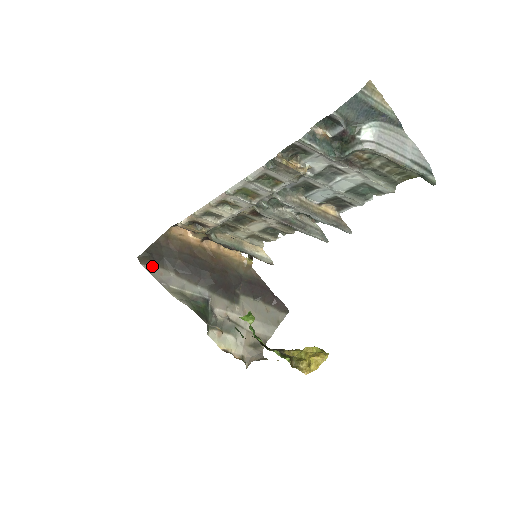
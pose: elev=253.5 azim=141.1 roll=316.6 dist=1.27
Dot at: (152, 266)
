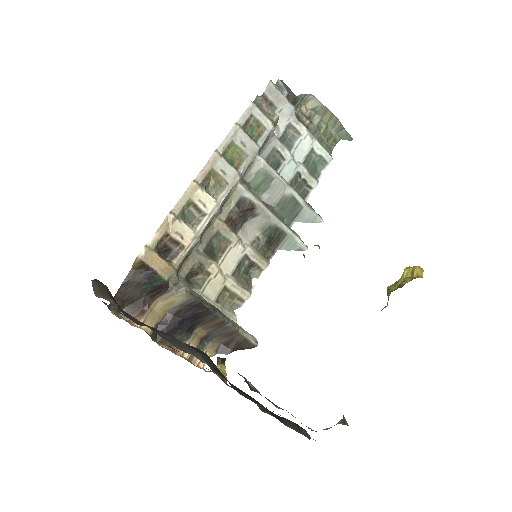
Dot at: (114, 303)
